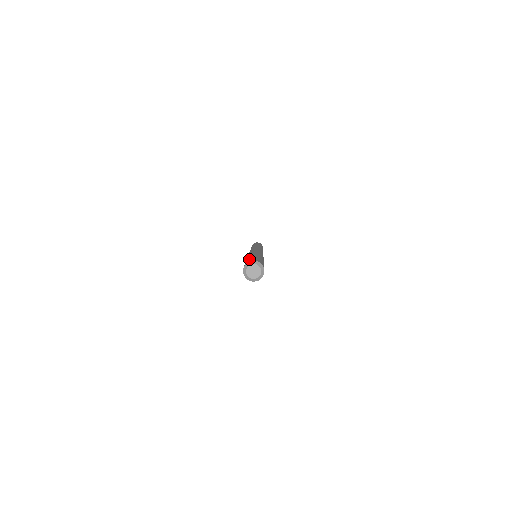
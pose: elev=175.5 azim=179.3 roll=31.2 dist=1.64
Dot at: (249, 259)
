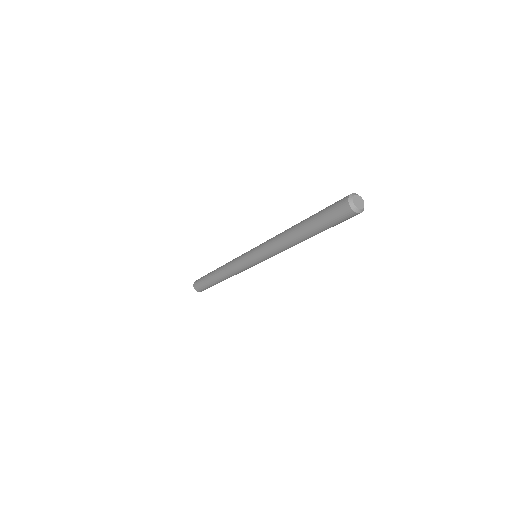
Dot at: occluded
